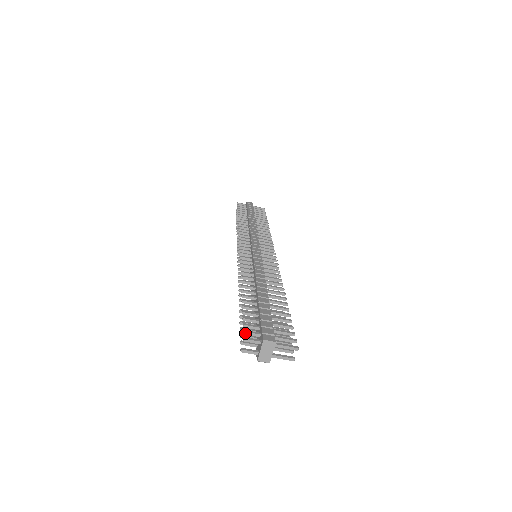
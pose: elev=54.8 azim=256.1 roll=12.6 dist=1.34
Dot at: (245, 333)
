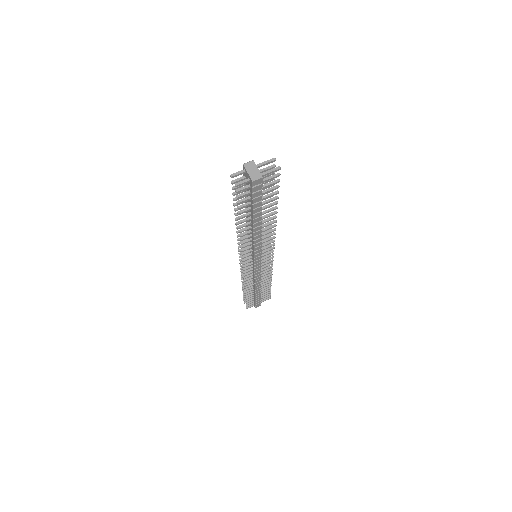
Dot at: (233, 182)
